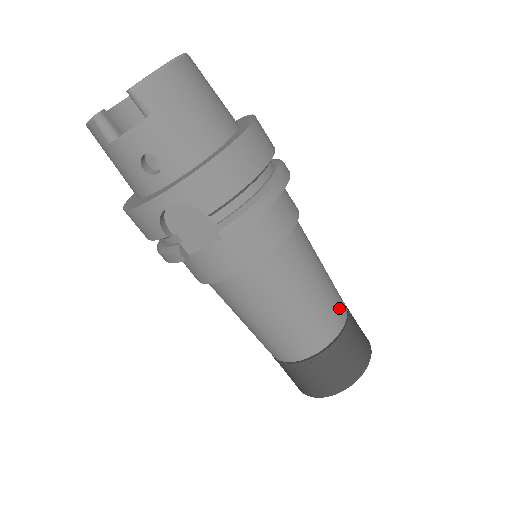
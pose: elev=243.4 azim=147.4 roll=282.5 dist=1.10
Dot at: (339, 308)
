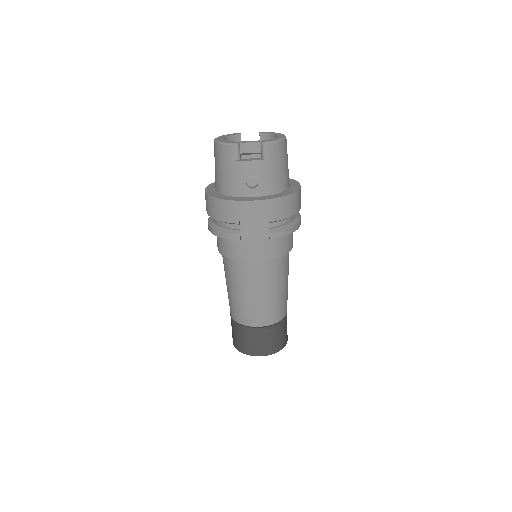
Dot at: occluded
